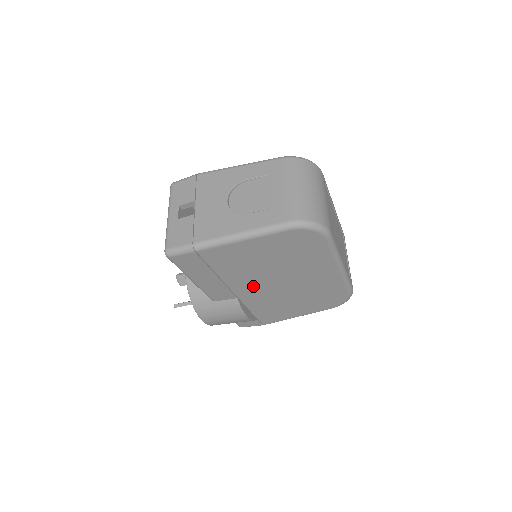
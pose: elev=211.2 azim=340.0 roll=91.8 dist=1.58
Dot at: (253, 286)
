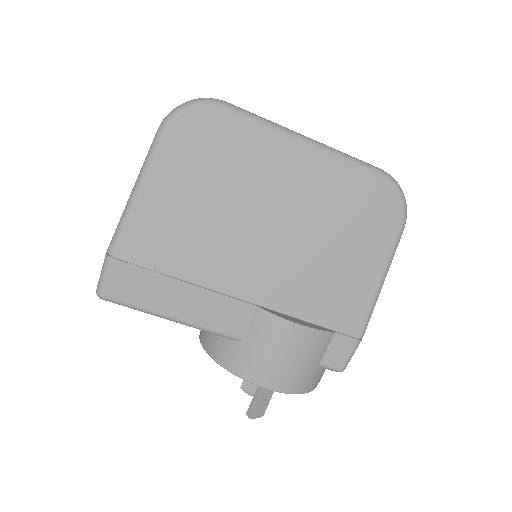
Dot at: (247, 266)
